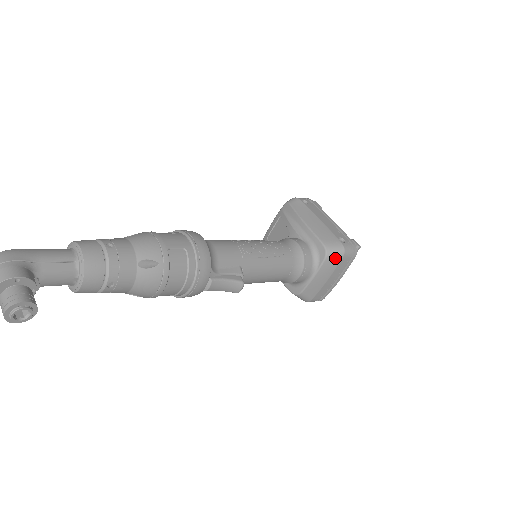
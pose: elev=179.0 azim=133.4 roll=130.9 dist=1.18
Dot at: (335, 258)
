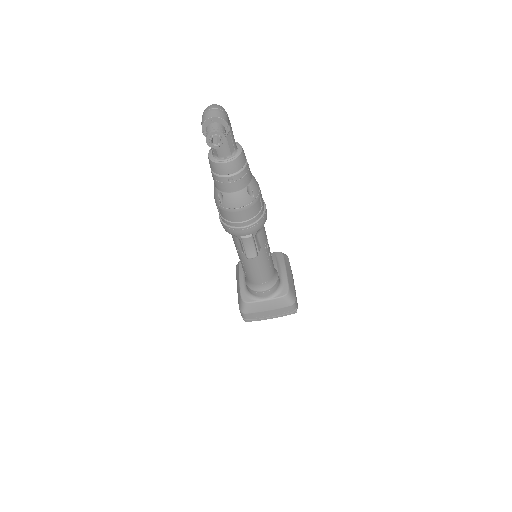
Dot at: (287, 302)
